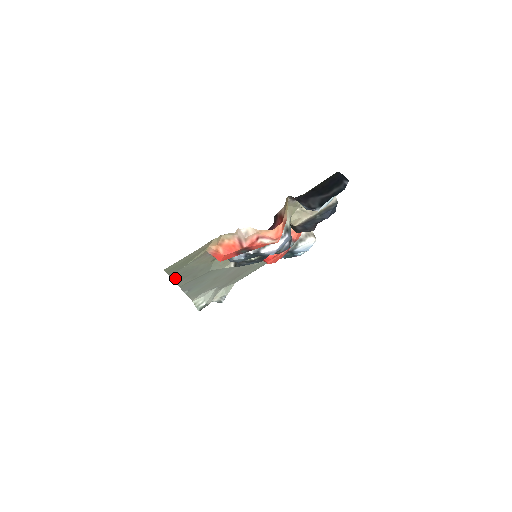
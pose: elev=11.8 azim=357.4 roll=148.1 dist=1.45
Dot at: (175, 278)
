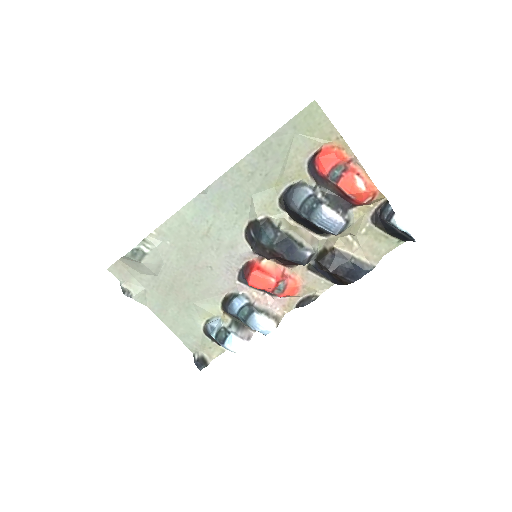
Dot at: (271, 138)
